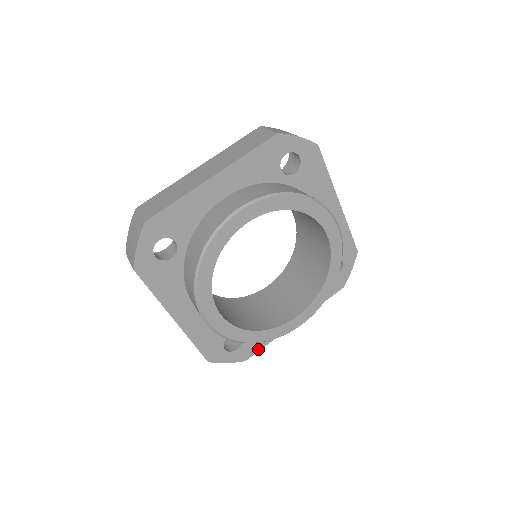
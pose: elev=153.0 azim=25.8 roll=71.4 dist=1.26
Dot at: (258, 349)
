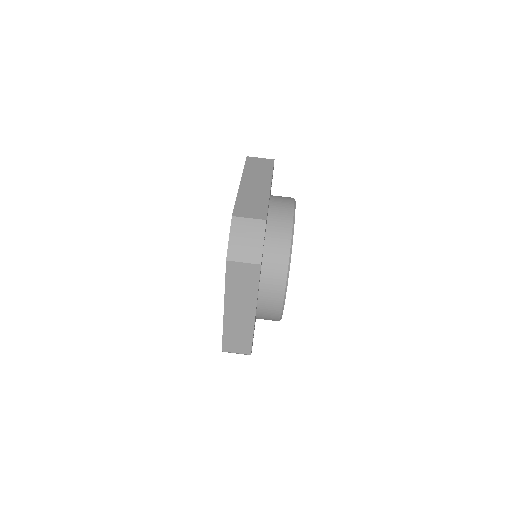
Dot at: occluded
